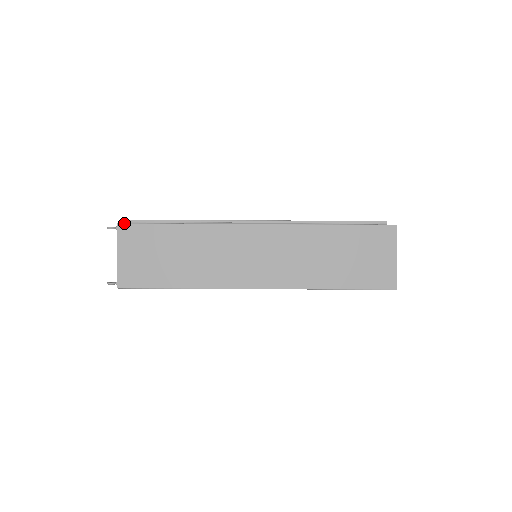
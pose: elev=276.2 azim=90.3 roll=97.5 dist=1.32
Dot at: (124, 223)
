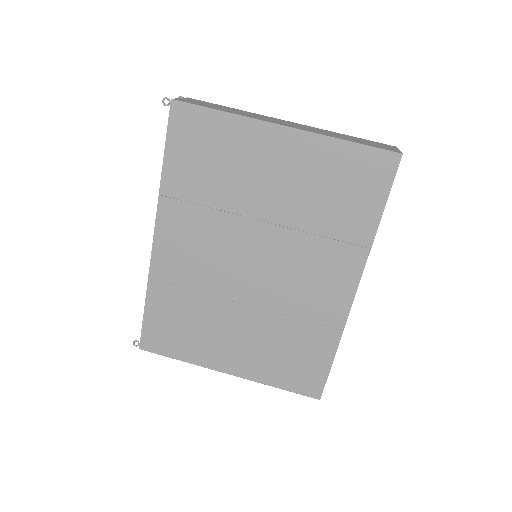
Dot at: occluded
